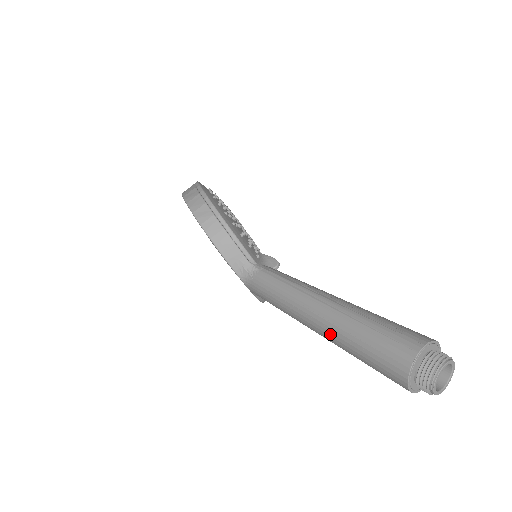
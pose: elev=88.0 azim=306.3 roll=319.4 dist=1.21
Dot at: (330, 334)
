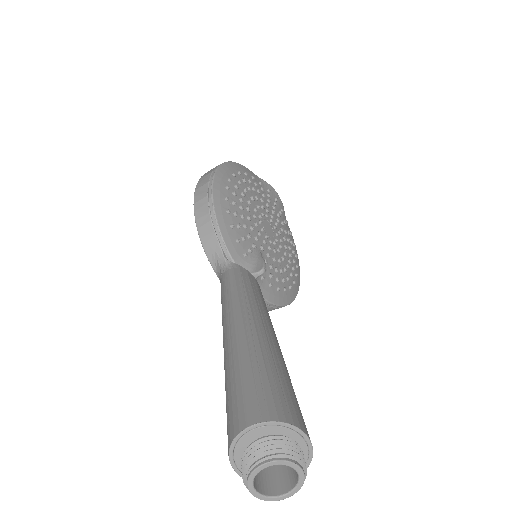
Dot at: occluded
